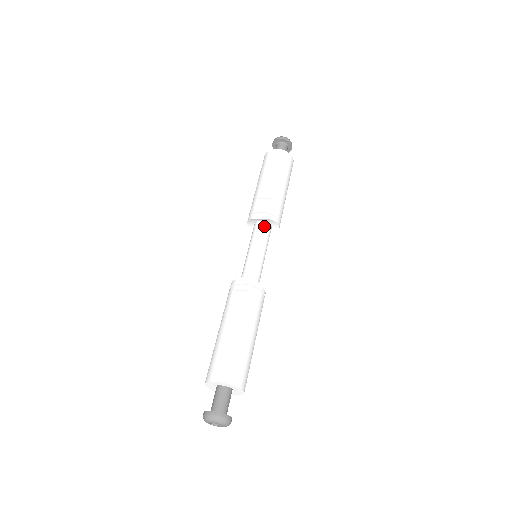
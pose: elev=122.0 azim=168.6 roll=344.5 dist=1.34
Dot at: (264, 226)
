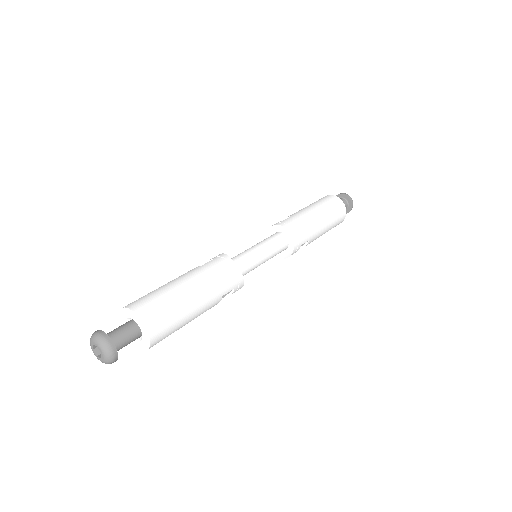
Dot at: (274, 234)
